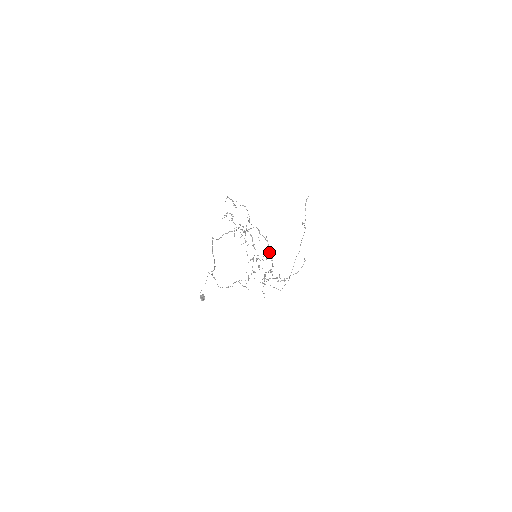
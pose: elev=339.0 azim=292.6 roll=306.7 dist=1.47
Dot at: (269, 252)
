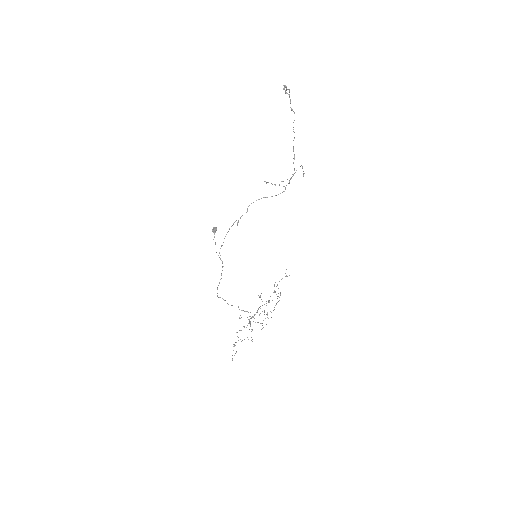
Dot at: (274, 307)
